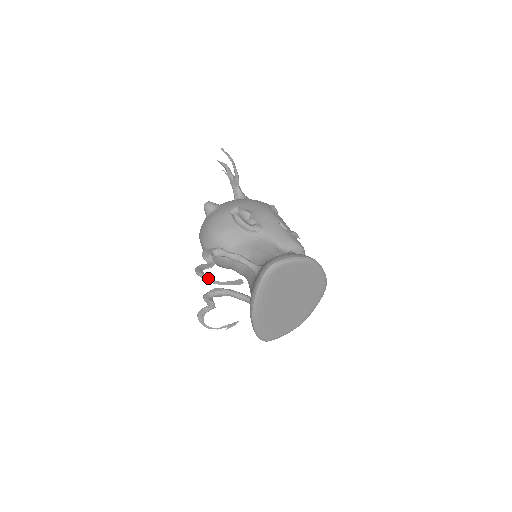
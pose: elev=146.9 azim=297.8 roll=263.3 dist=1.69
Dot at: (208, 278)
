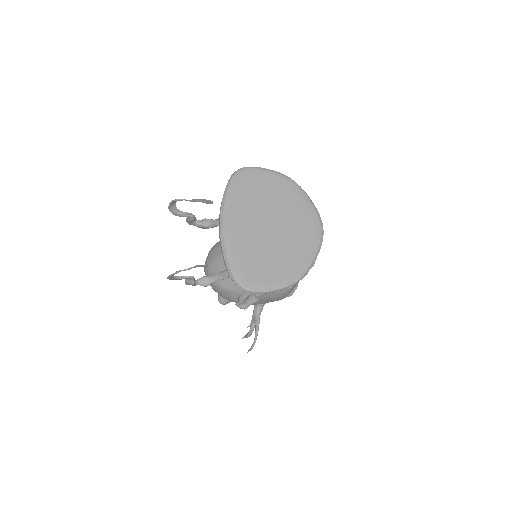
Dot at: (176, 199)
